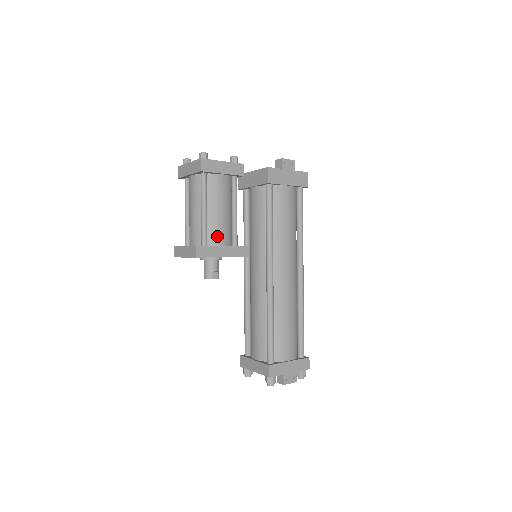
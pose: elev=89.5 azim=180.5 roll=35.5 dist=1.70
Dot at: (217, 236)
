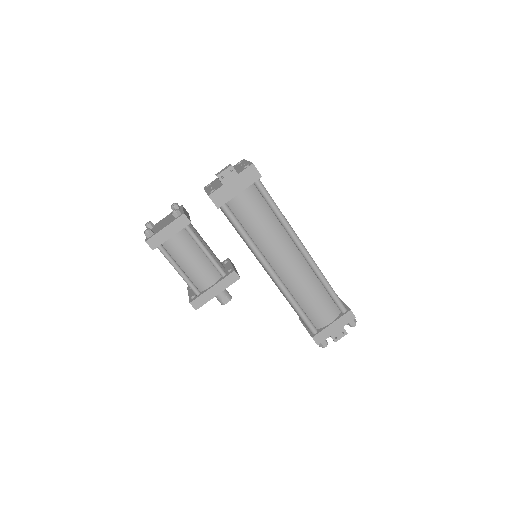
Dot at: (203, 282)
